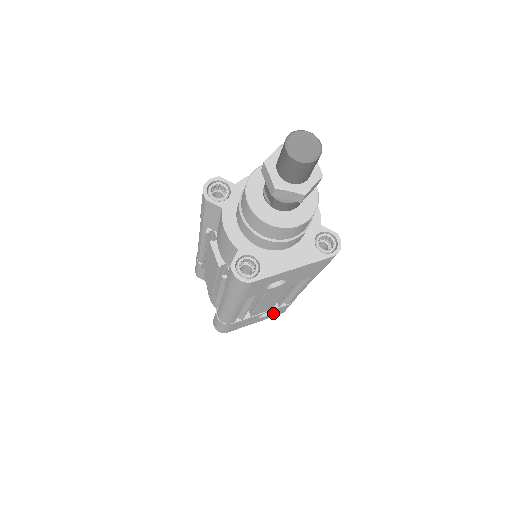
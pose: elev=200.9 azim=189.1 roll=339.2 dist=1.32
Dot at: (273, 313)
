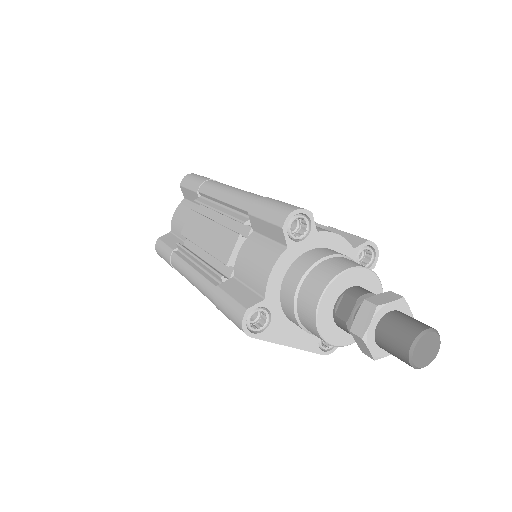
Dot at: occluded
